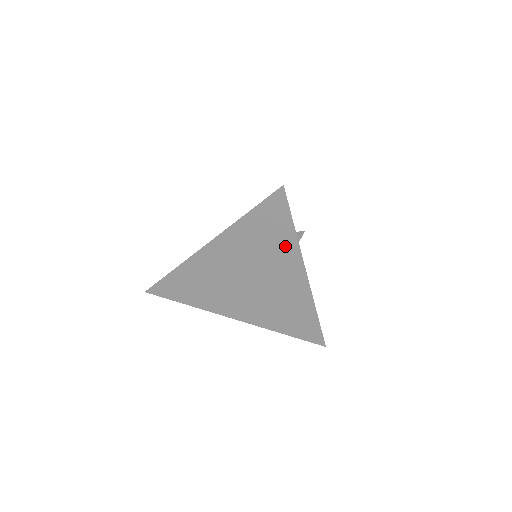
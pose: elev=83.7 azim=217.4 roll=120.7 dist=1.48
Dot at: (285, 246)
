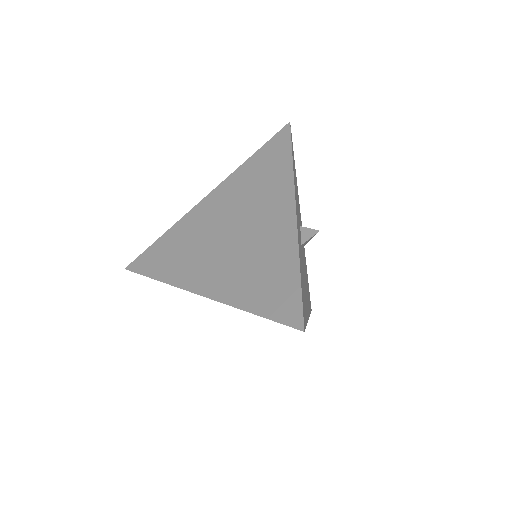
Dot at: occluded
